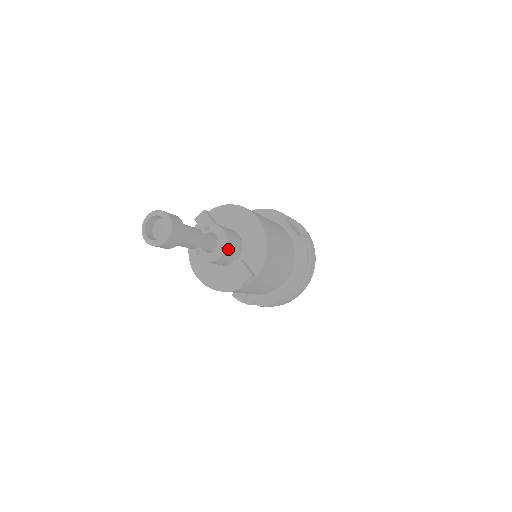
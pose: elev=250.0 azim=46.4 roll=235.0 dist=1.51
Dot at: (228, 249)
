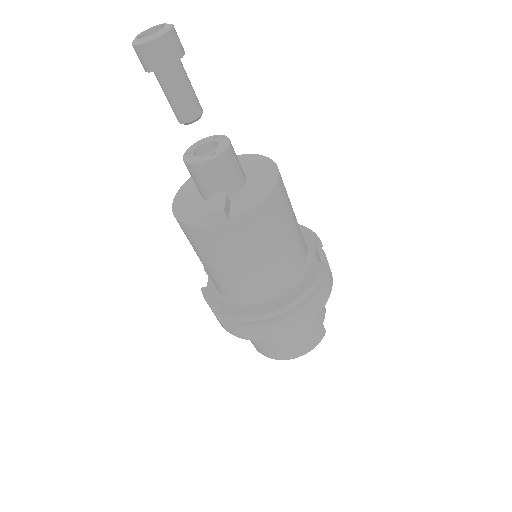
Dot at: (219, 163)
